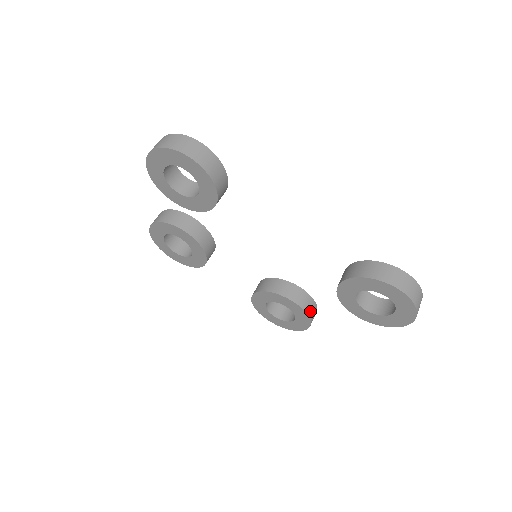
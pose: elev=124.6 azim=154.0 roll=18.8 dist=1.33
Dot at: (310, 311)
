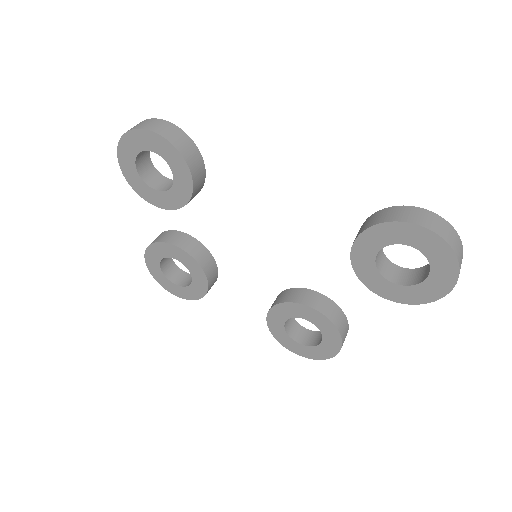
Dot at: (336, 320)
